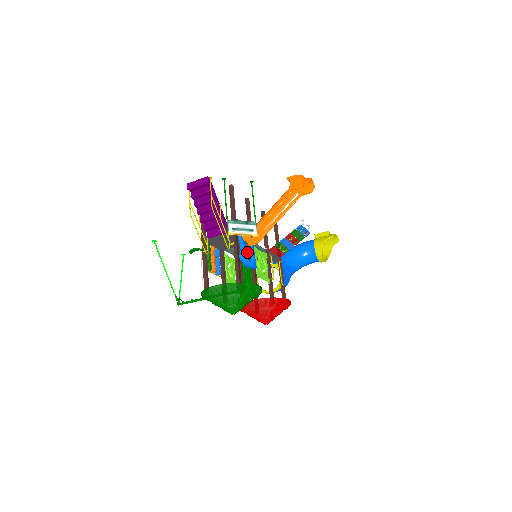
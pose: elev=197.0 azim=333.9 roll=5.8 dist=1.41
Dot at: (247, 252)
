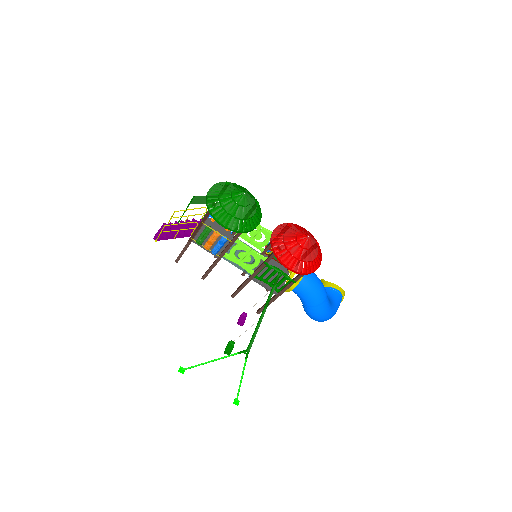
Dot at: occluded
